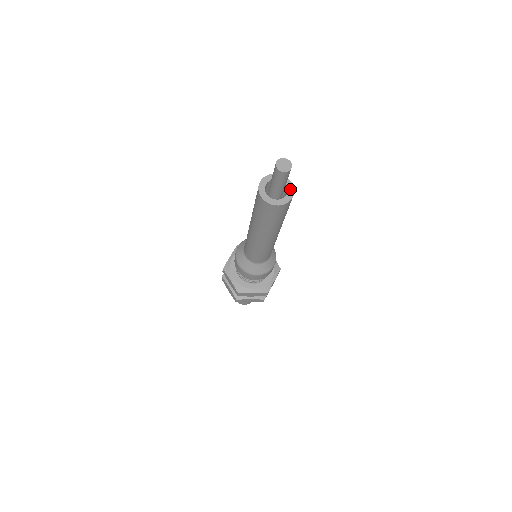
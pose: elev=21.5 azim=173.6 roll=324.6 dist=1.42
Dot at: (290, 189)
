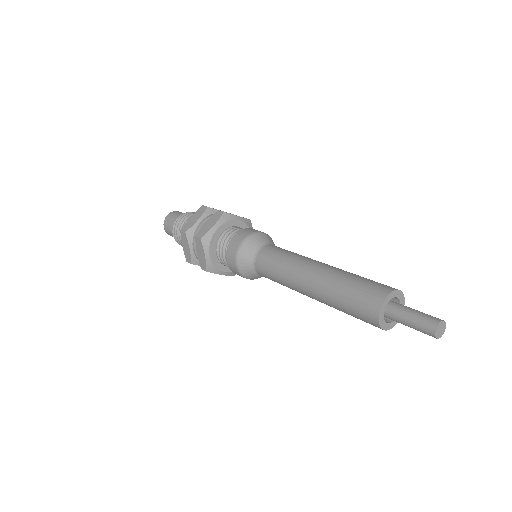
Dot at: (401, 297)
